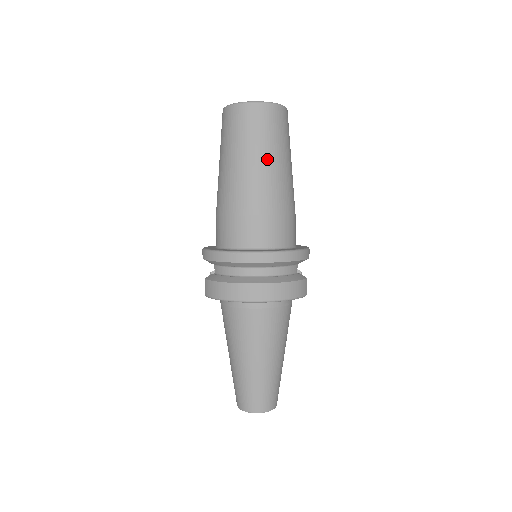
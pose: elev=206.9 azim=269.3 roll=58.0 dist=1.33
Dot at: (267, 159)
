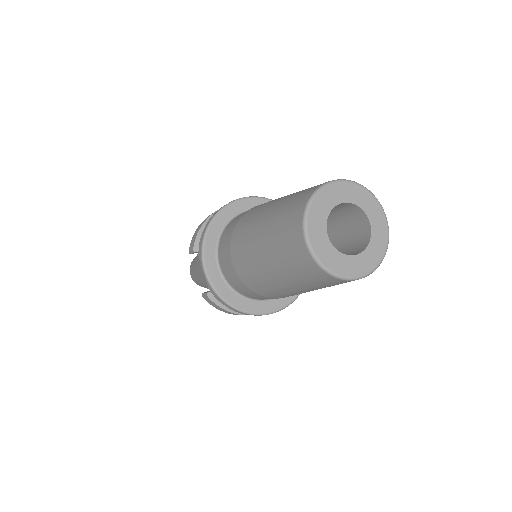
Dot at: occluded
